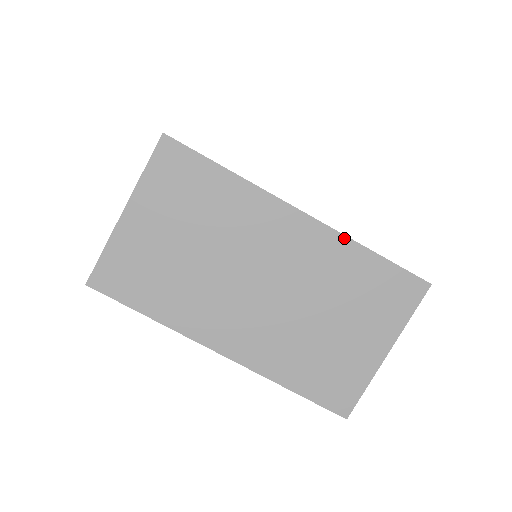
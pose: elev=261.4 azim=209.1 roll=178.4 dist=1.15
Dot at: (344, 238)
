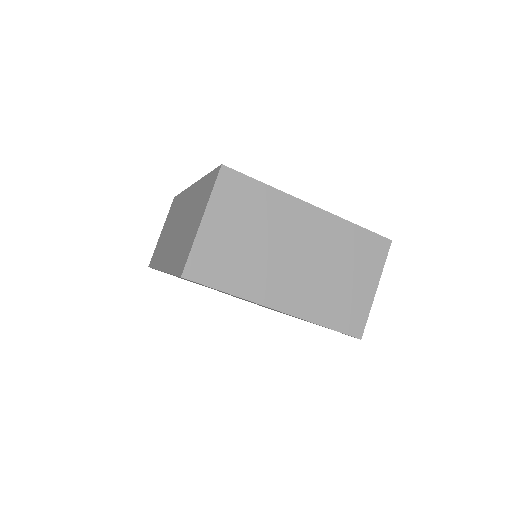
Dot at: (340, 219)
